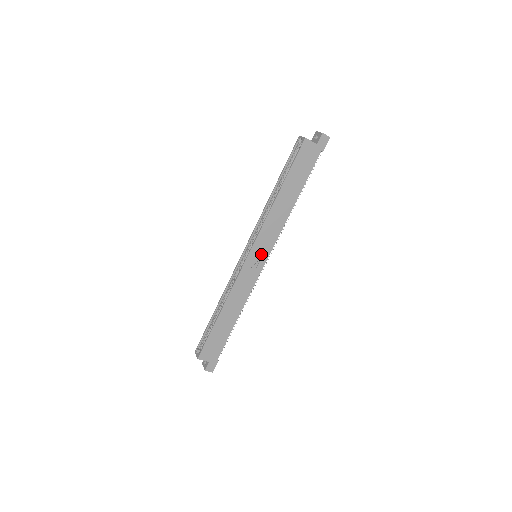
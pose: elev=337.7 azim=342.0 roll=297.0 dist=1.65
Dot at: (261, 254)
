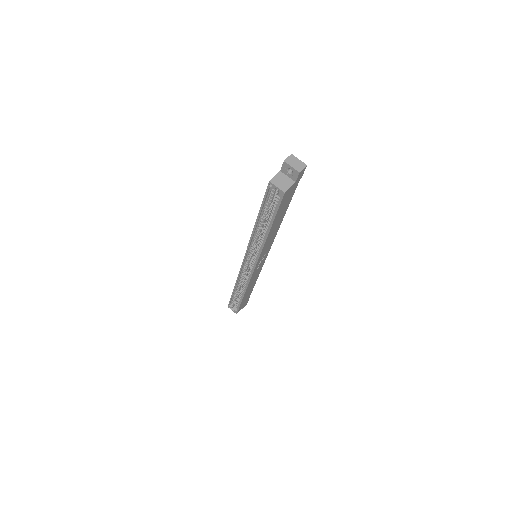
Dot at: (263, 257)
